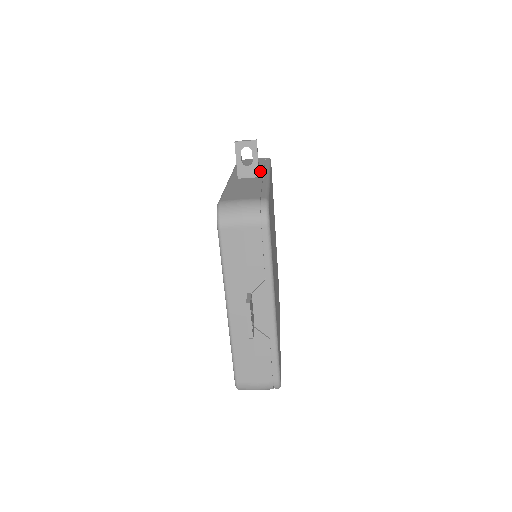
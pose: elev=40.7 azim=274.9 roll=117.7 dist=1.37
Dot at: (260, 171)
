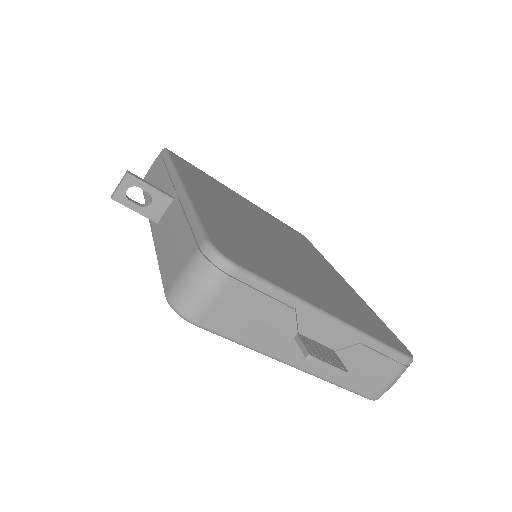
Dot at: (168, 185)
